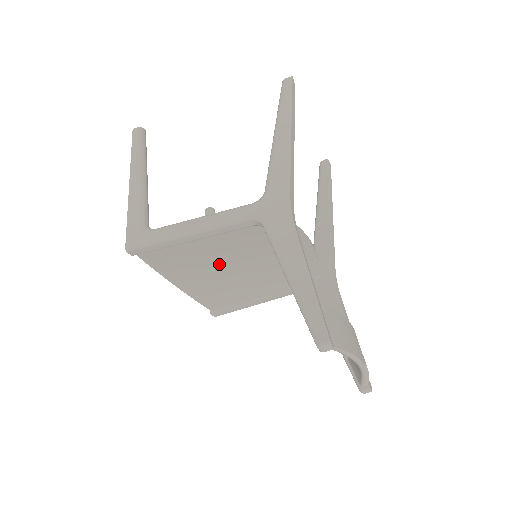
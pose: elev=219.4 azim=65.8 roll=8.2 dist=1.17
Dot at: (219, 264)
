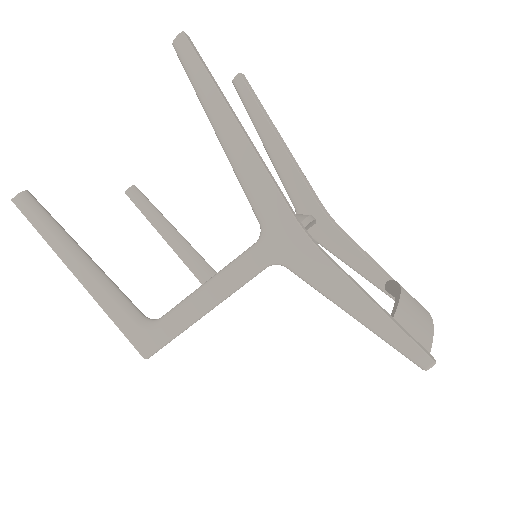
Dot at: occluded
